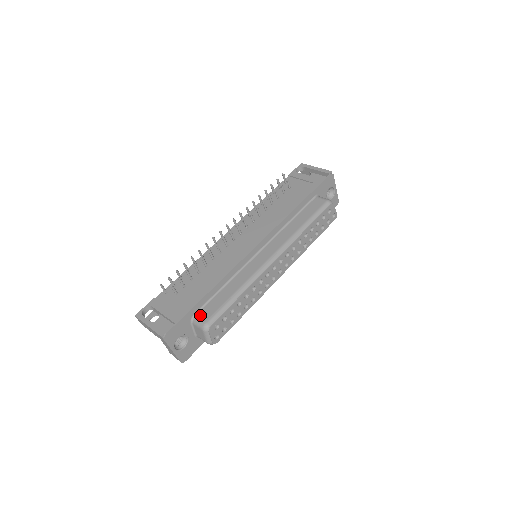
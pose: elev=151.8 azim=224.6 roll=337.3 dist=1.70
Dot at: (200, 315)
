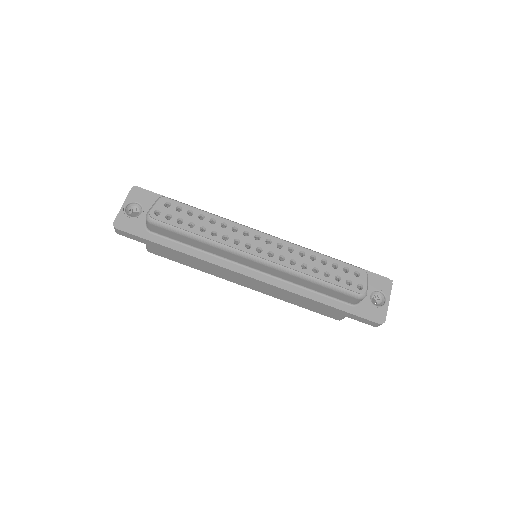
Dot at: occluded
